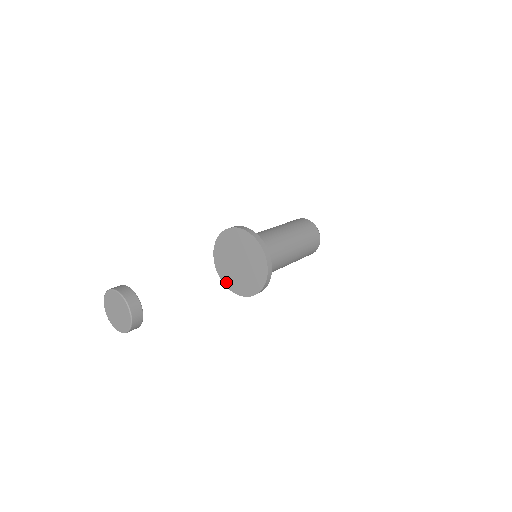
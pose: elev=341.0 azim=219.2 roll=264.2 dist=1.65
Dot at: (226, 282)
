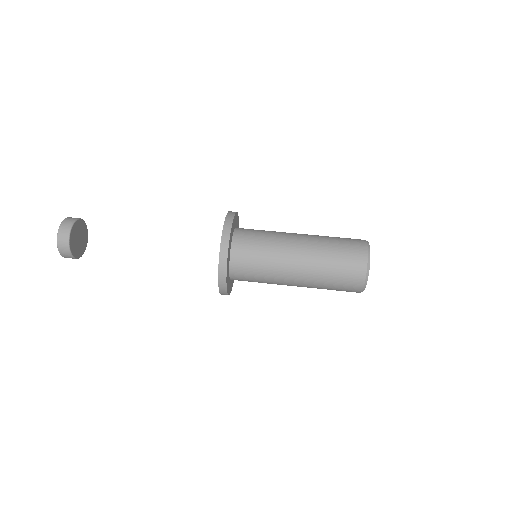
Dot at: occluded
